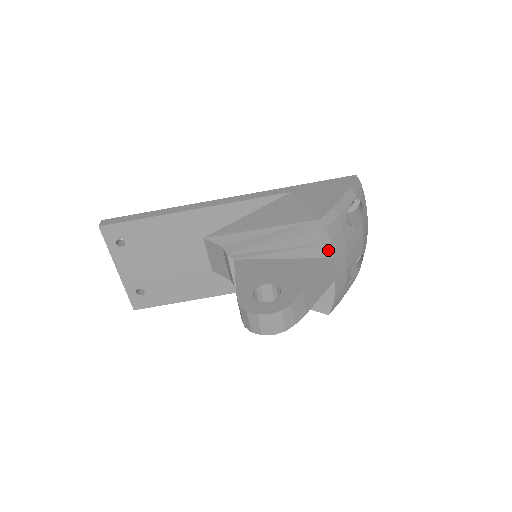
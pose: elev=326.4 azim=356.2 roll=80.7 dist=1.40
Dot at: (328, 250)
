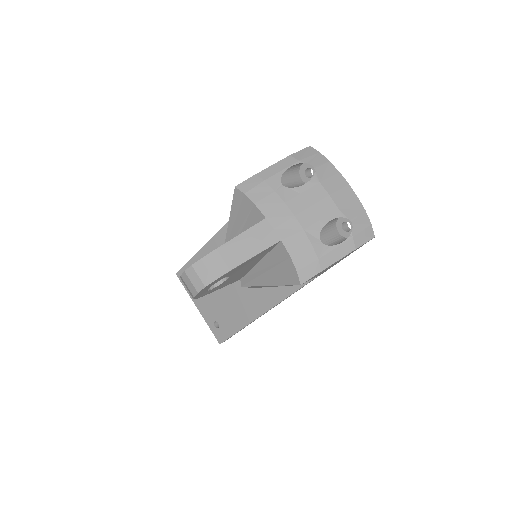
Dot at: (258, 212)
